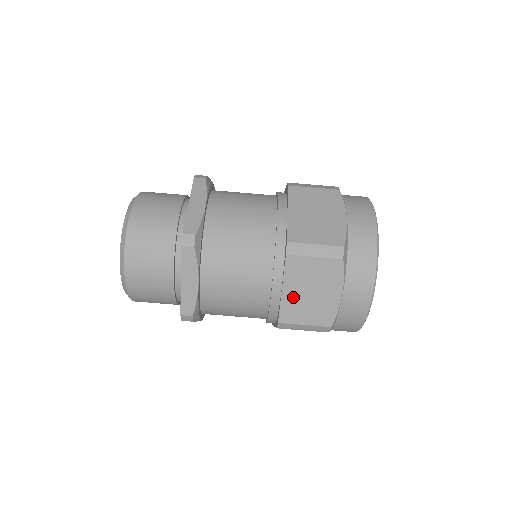
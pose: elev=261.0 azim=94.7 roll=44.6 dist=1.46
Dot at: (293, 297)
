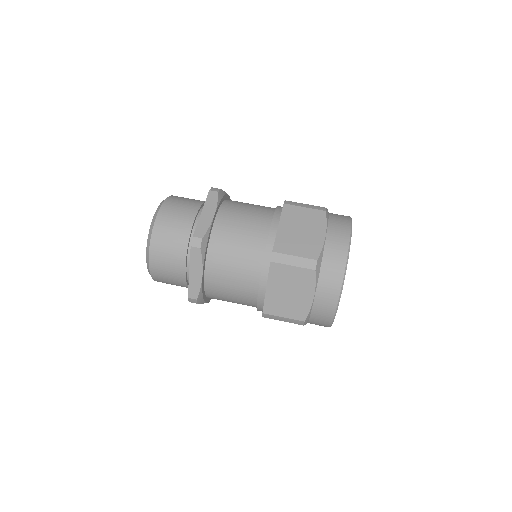
Dot at: (286, 233)
